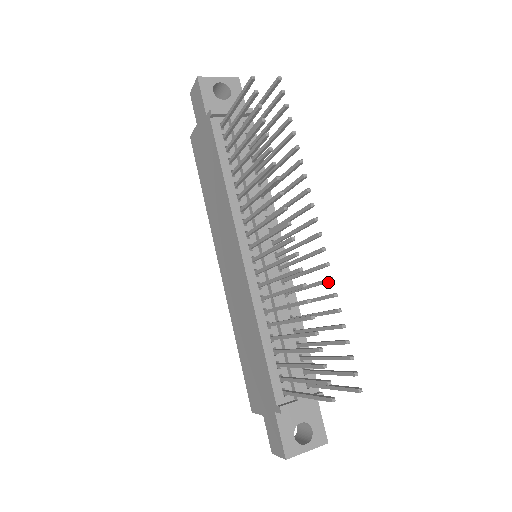
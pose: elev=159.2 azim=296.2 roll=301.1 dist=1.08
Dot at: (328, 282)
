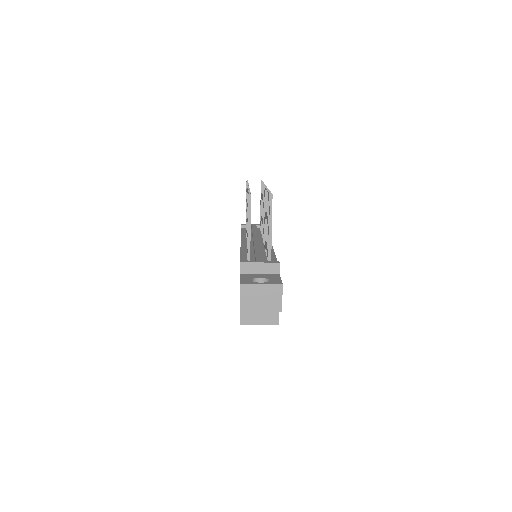
Dot at: occluded
